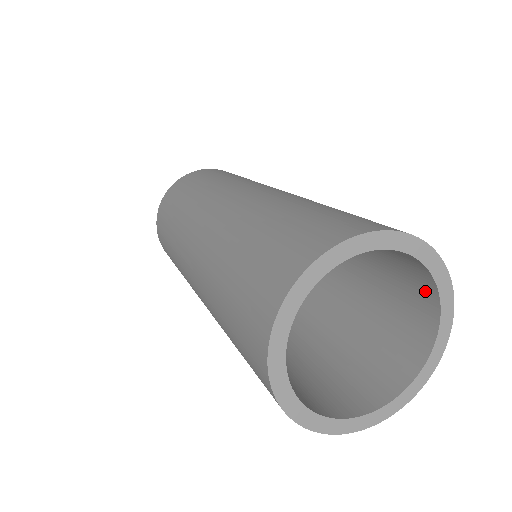
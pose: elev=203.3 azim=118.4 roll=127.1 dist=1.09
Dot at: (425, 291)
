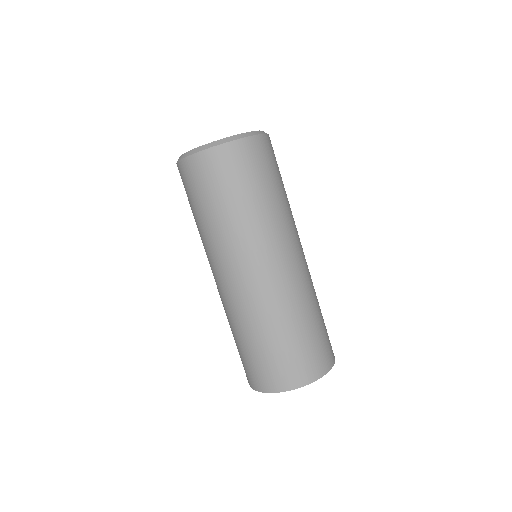
Dot at: occluded
